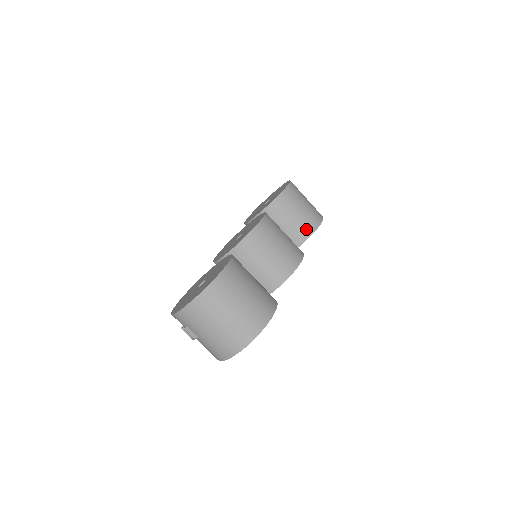
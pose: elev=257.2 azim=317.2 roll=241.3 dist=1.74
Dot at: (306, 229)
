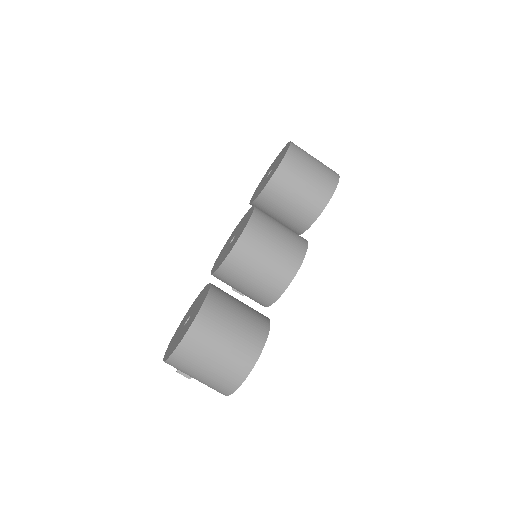
Dot at: (315, 206)
